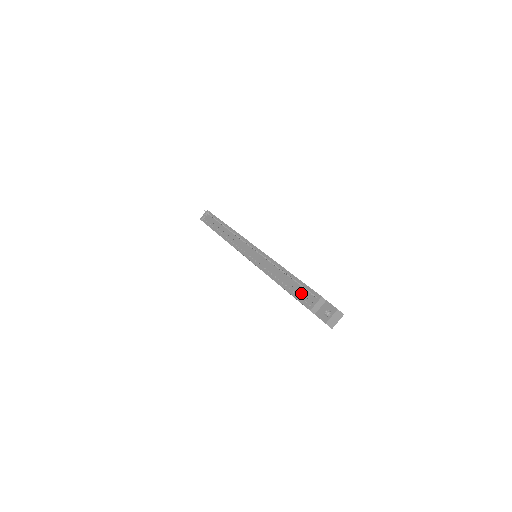
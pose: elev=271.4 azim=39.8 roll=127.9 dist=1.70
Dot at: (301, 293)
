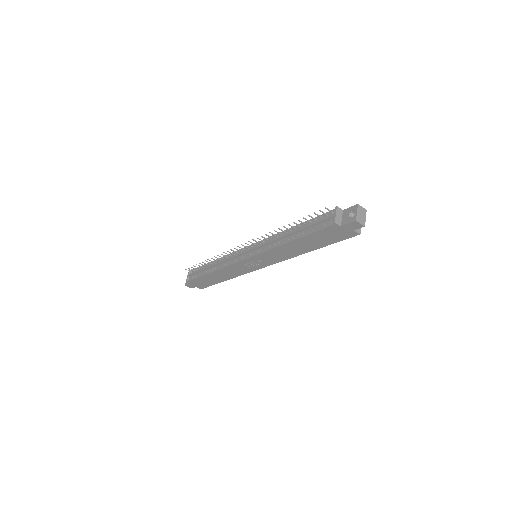
Dot at: (317, 223)
